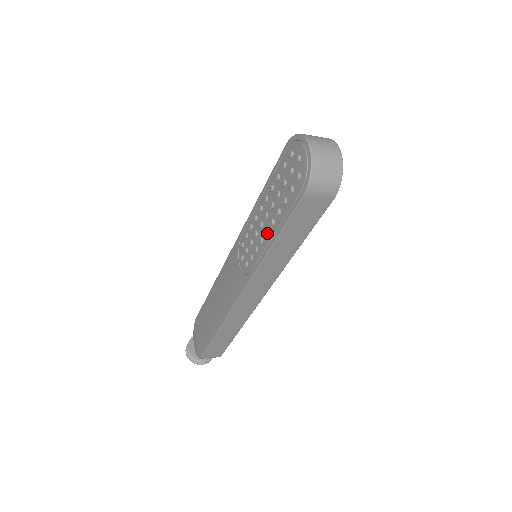
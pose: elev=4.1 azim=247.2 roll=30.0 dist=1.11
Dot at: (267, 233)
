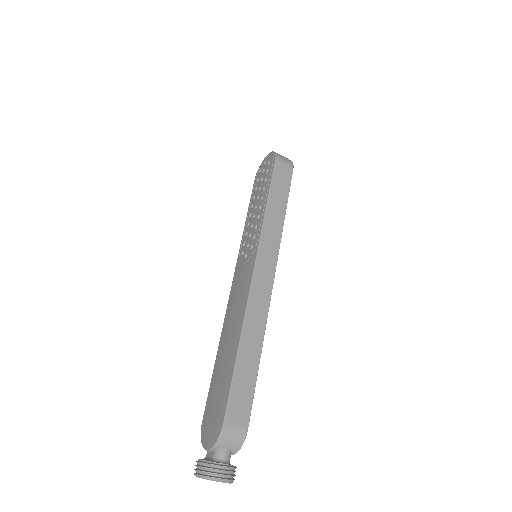
Dot at: (260, 206)
